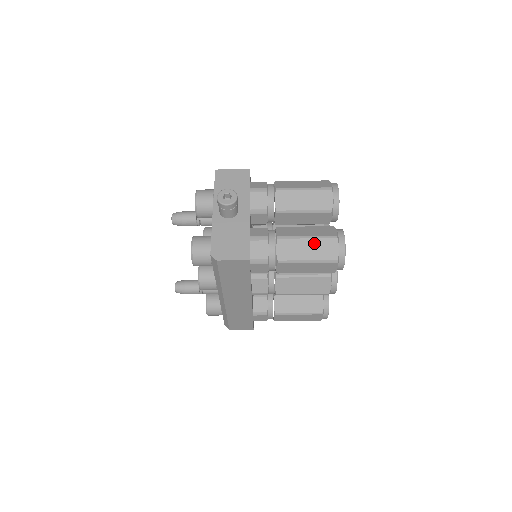
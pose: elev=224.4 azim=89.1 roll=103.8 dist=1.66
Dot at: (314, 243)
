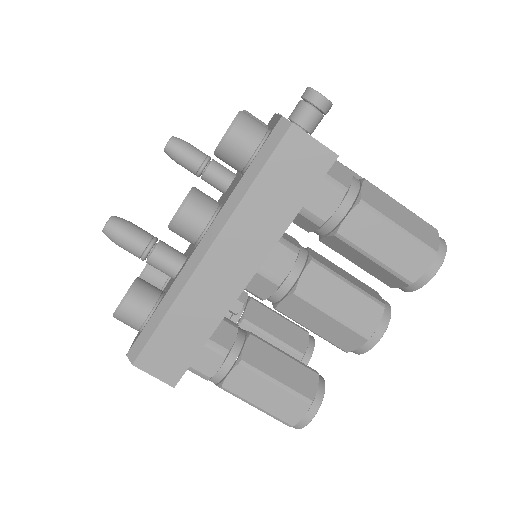
Dot at: (410, 215)
